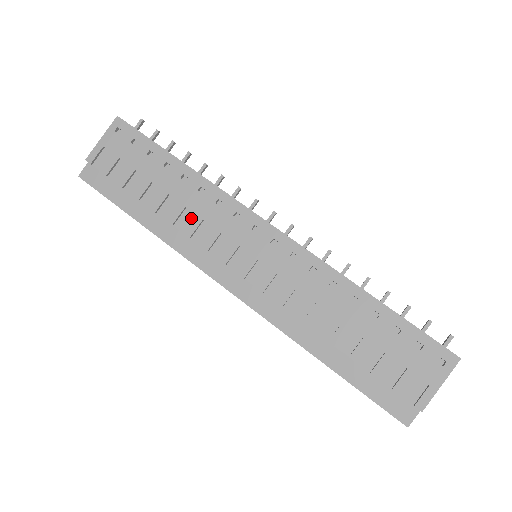
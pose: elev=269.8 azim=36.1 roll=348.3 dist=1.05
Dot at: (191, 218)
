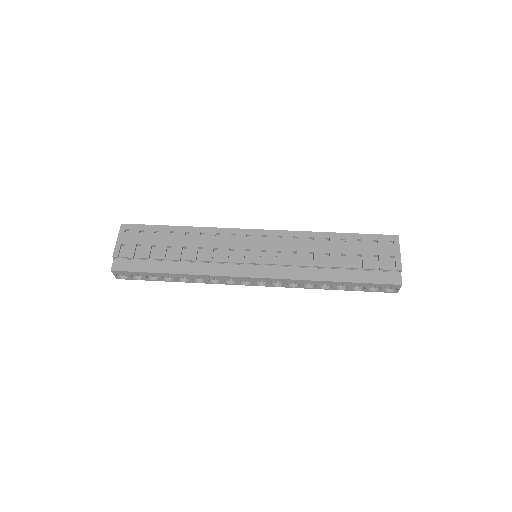
Dot at: (206, 251)
